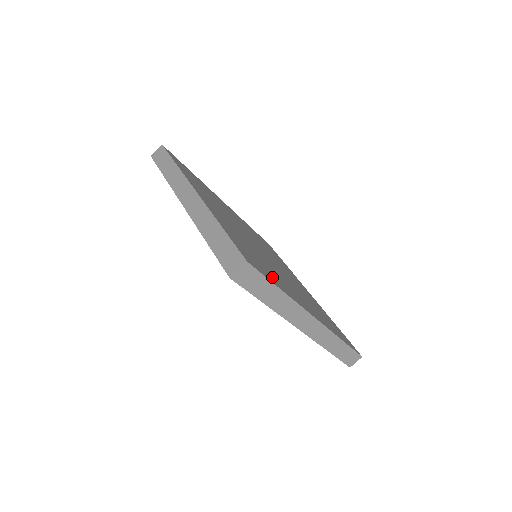
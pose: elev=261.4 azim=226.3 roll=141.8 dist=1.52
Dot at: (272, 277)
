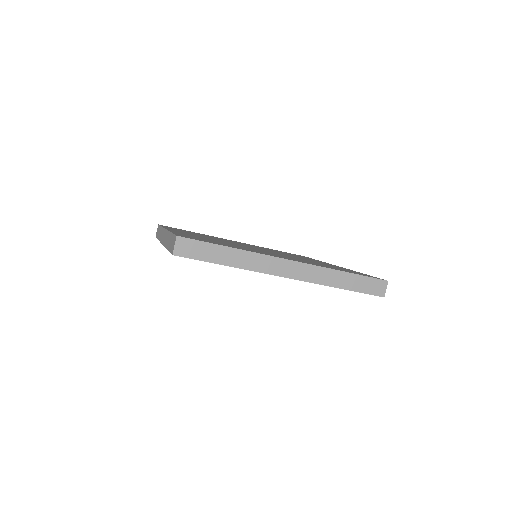
Dot at: occluded
